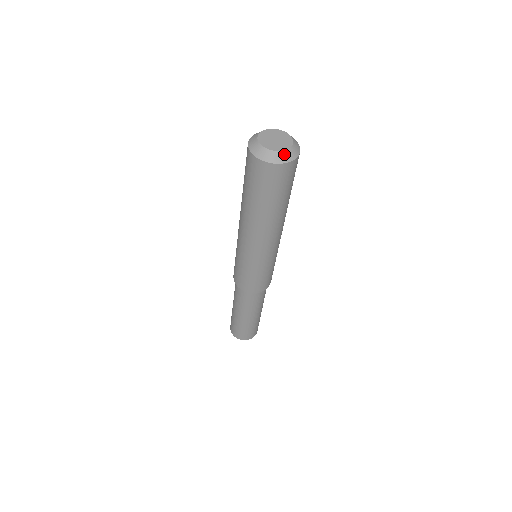
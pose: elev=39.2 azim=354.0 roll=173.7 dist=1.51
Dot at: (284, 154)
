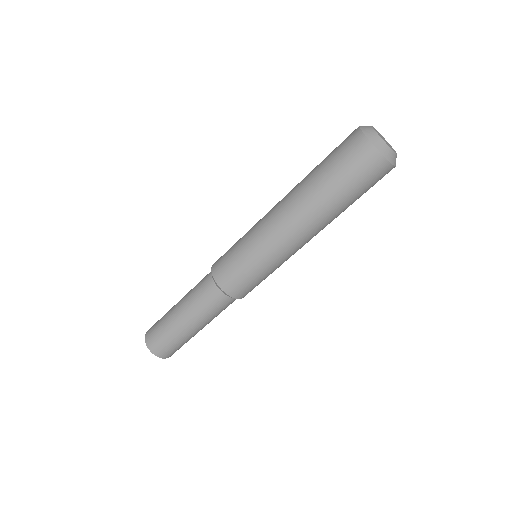
Dot at: (385, 146)
